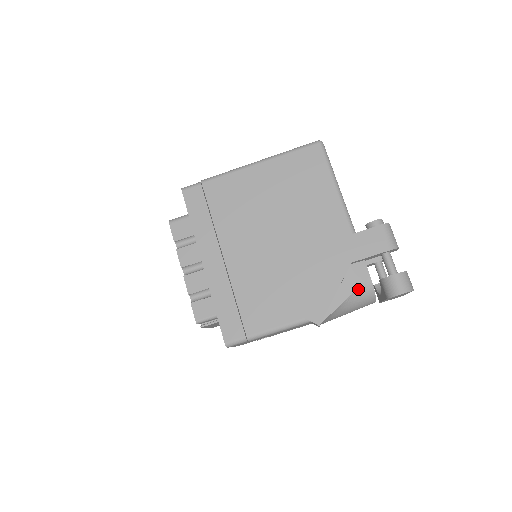
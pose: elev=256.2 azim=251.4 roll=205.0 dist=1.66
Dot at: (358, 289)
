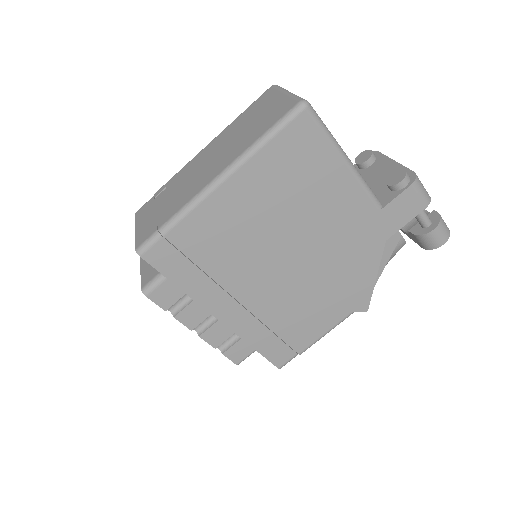
Dot at: (392, 254)
